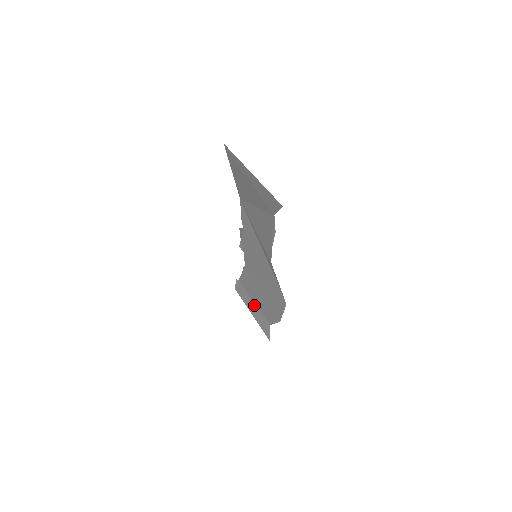
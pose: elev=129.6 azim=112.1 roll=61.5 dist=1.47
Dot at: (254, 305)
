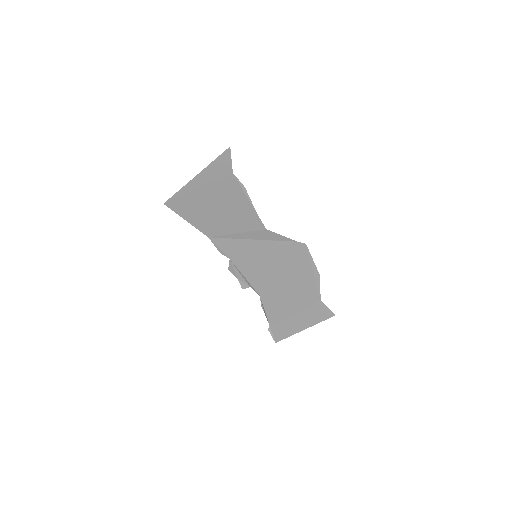
Dot at: (297, 316)
